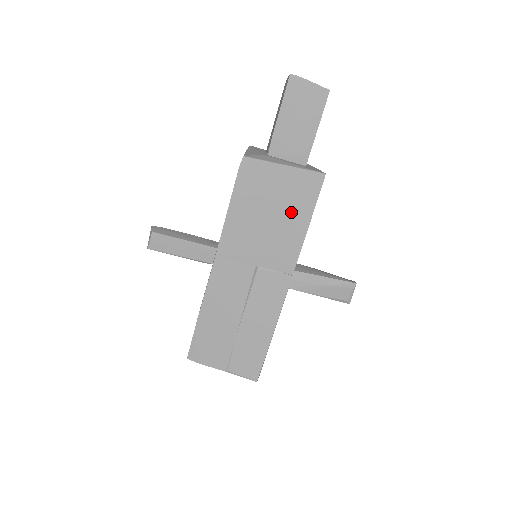
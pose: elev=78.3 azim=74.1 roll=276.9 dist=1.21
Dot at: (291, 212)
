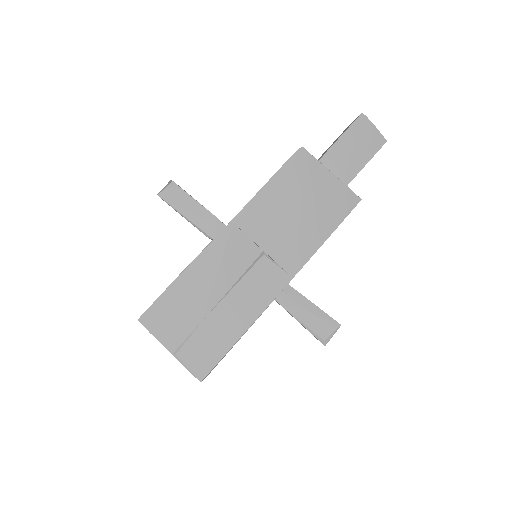
Dot at: (319, 216)
